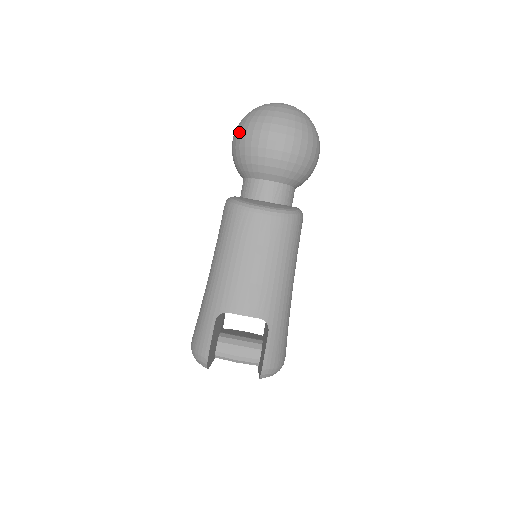
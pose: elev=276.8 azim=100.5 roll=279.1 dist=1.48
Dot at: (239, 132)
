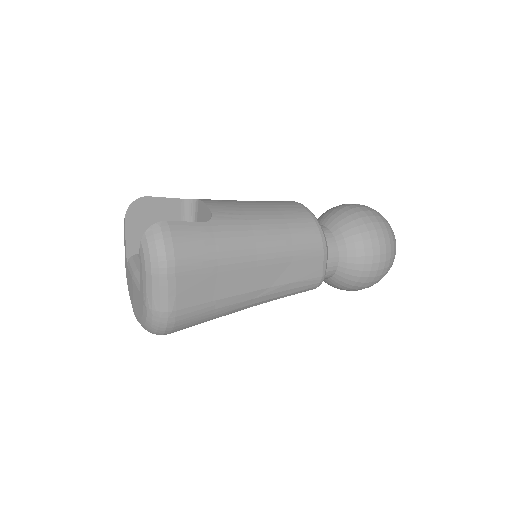
Dot at: occluded
